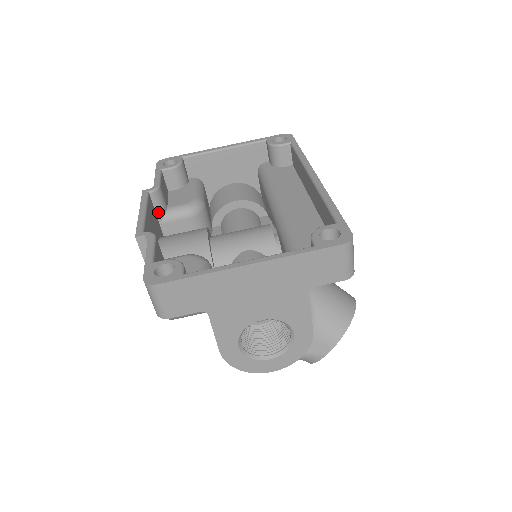
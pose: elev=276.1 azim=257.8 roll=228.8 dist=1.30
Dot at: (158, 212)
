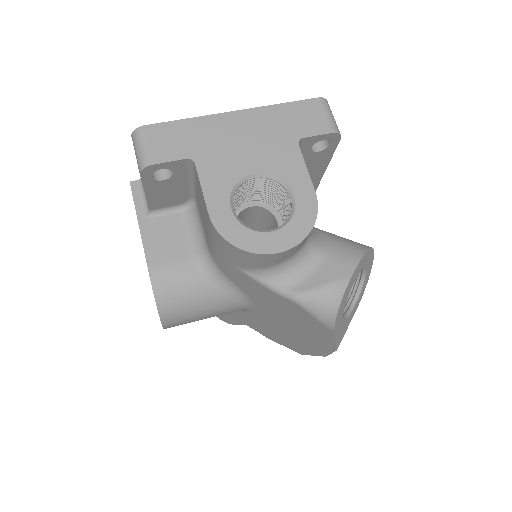
Dot at: occluded
